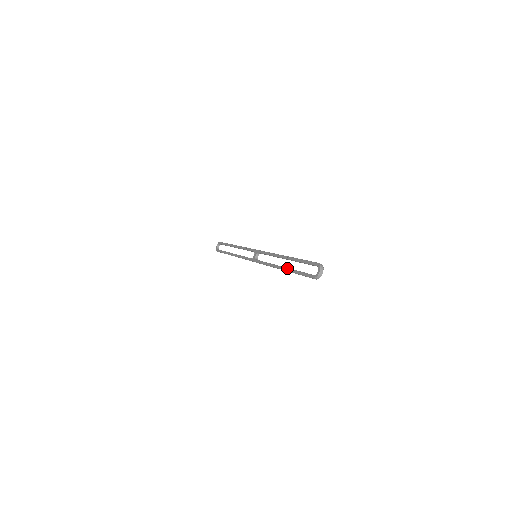
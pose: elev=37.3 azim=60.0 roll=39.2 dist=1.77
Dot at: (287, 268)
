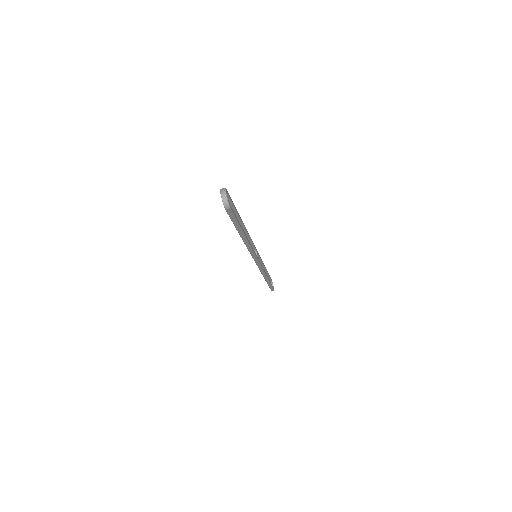
Dot at: occluded
